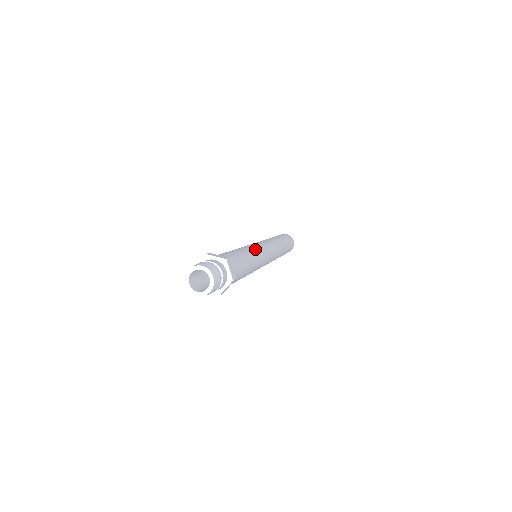
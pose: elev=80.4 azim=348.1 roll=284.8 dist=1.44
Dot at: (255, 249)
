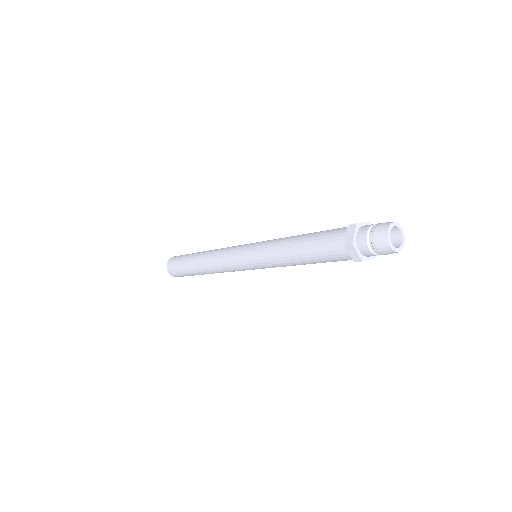
Dot at: occluded
